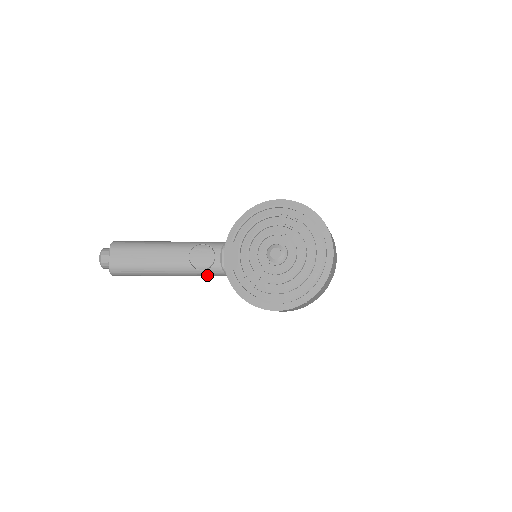
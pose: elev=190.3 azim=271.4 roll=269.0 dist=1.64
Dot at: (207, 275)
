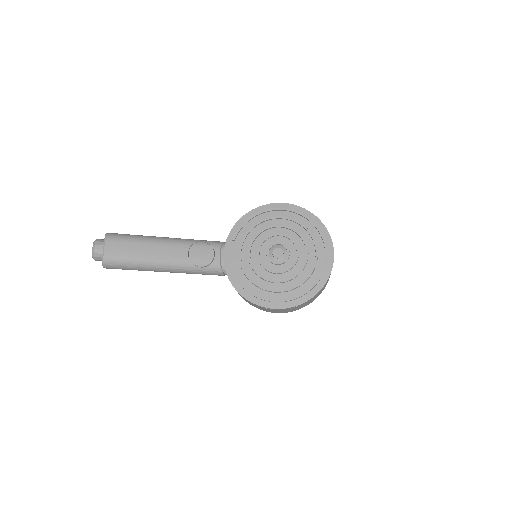
Dot at: (204, 273)
